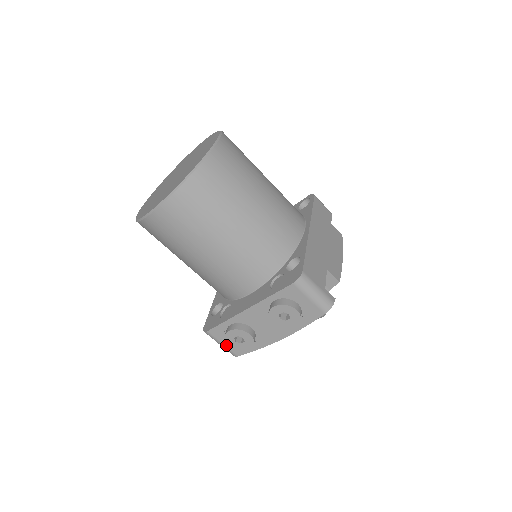
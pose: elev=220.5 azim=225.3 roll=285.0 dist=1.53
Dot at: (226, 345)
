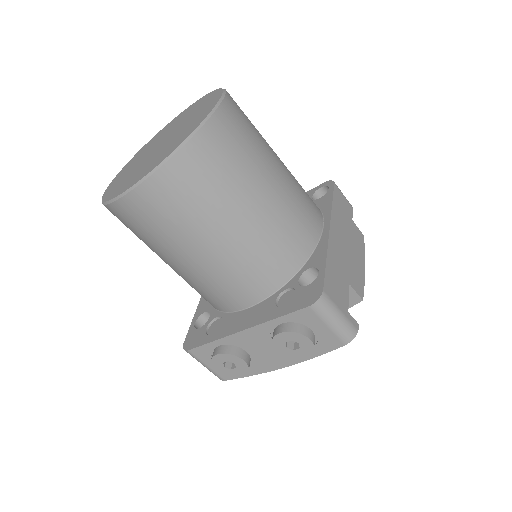
Dot at: (211, 367)
